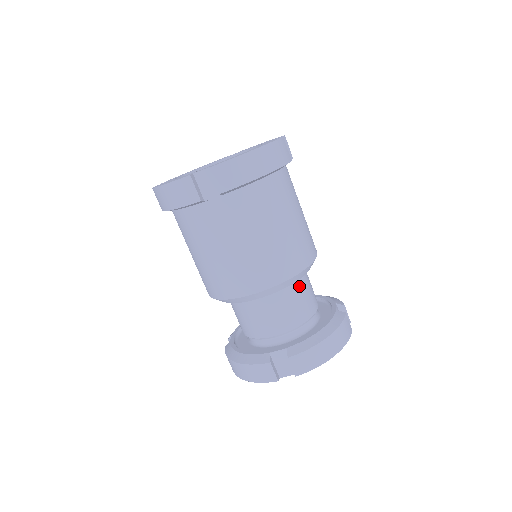
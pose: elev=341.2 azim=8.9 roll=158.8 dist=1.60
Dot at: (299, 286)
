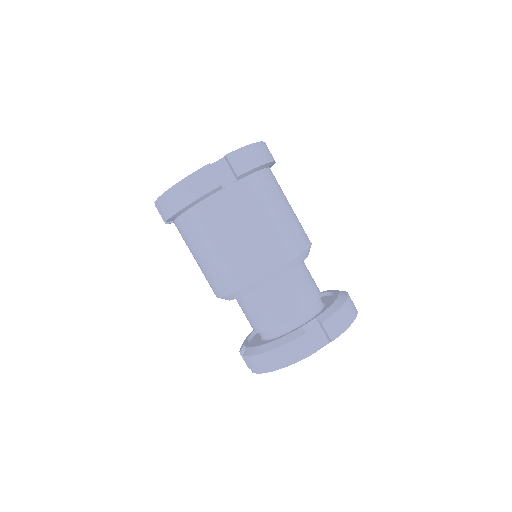
Dot at: (261, 297)
